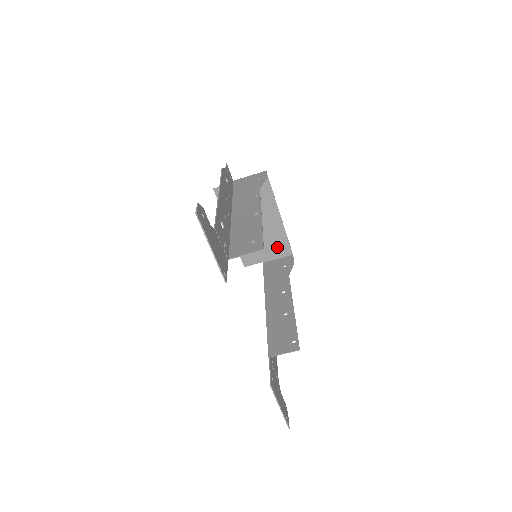
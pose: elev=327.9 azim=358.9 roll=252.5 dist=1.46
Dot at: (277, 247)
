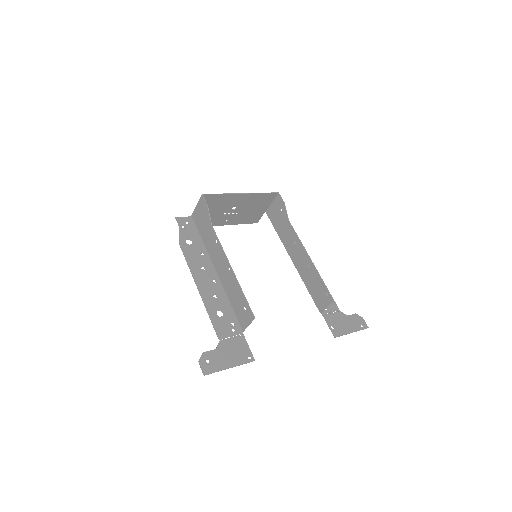
Dot at: (263, 201)
